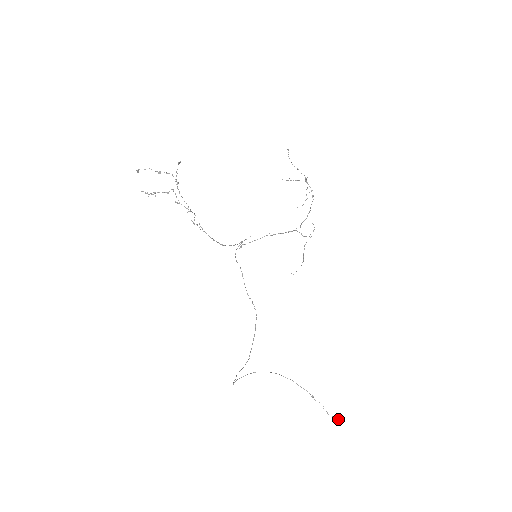
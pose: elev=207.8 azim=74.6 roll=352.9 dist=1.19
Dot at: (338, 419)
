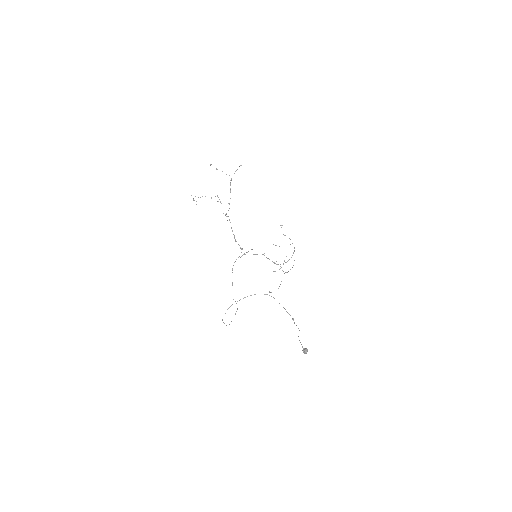
Dot at: occluded
